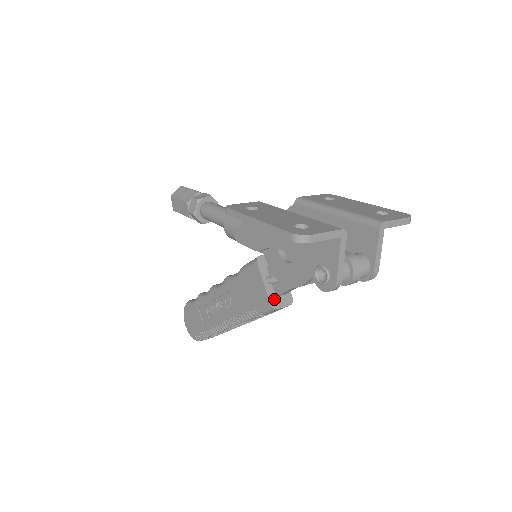
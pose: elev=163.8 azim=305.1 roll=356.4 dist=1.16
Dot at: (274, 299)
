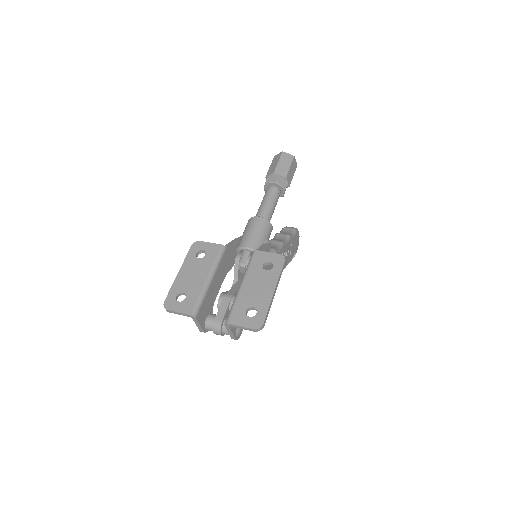
Dot at: occluded
